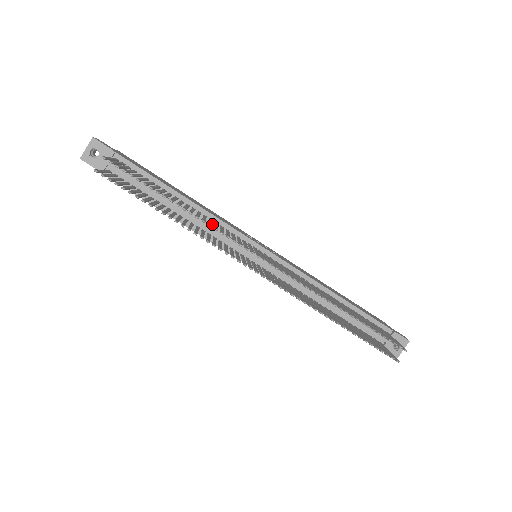
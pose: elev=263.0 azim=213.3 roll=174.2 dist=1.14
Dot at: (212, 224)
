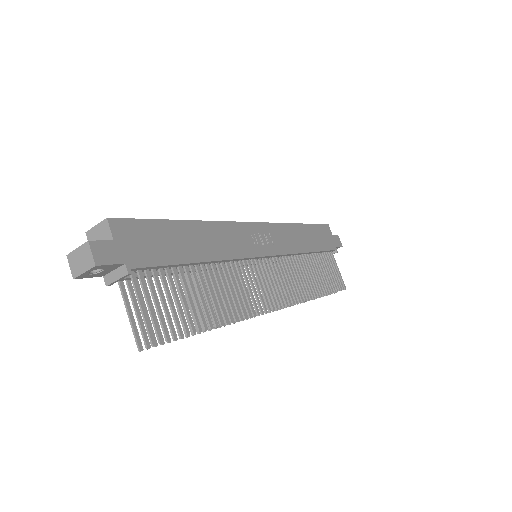
Dot at: (226, 263)
